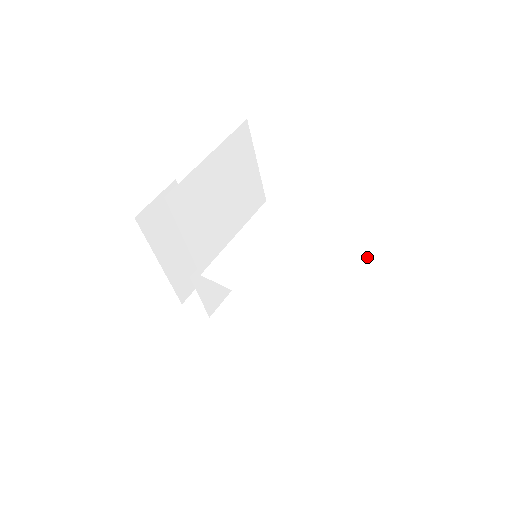
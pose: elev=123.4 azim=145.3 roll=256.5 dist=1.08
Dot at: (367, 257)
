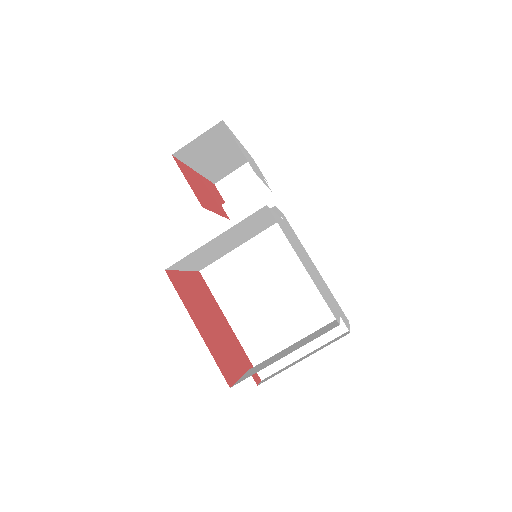
Dot at: occluded
